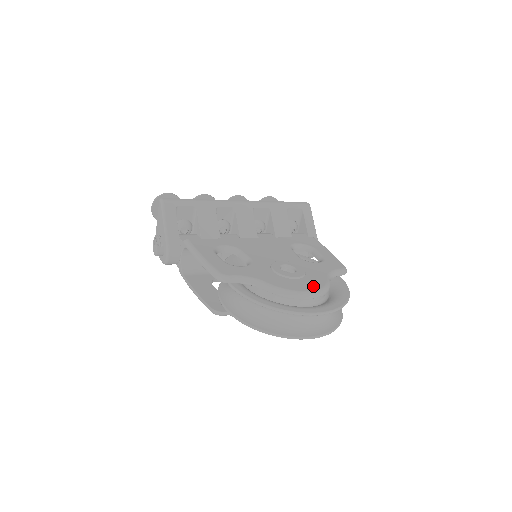
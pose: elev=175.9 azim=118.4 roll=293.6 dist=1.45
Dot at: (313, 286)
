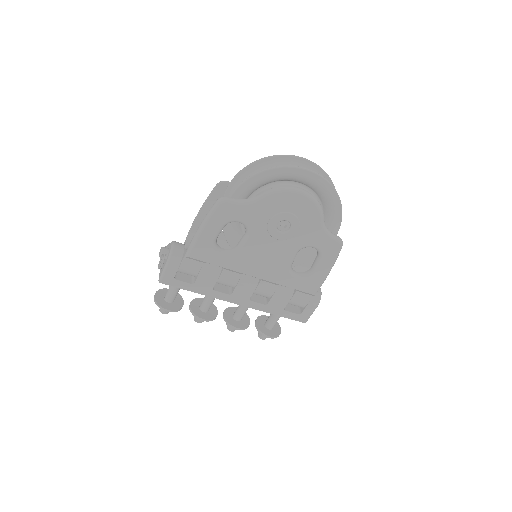
Dot at: occluded
